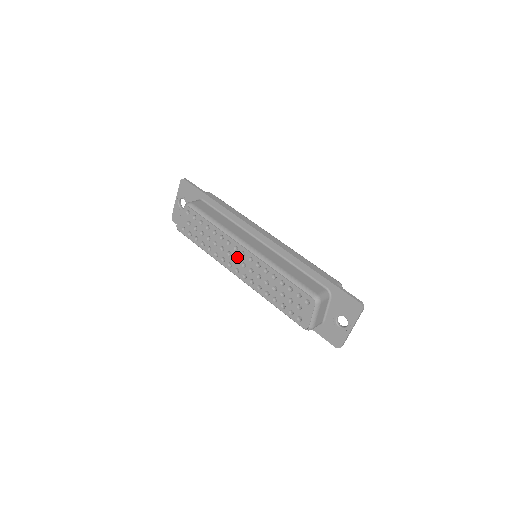
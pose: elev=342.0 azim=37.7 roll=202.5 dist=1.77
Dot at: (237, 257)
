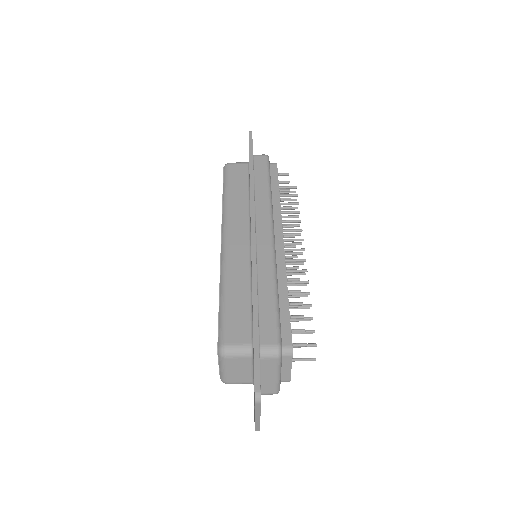
Dot at: occluded
